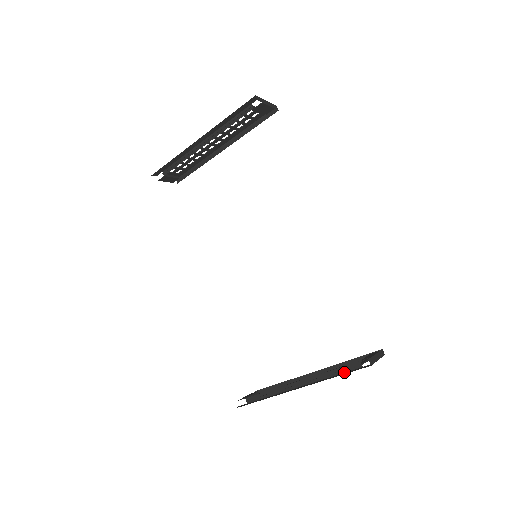
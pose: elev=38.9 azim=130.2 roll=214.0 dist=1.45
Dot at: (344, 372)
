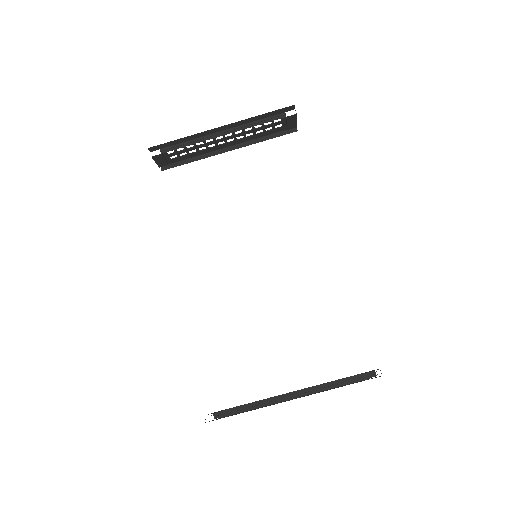
Dot at: (348, 384)
